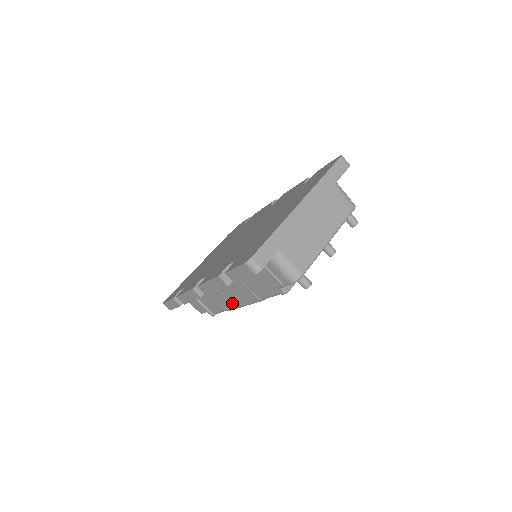
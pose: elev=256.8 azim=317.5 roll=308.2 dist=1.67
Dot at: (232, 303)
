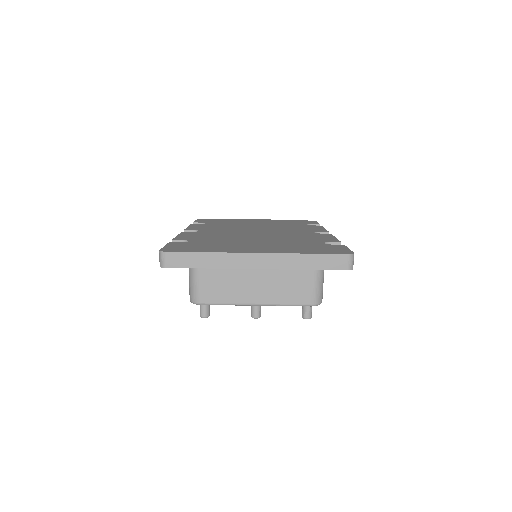
Dot at: occluded
